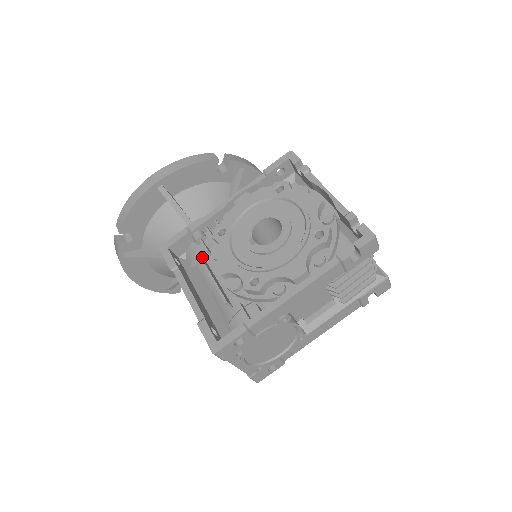
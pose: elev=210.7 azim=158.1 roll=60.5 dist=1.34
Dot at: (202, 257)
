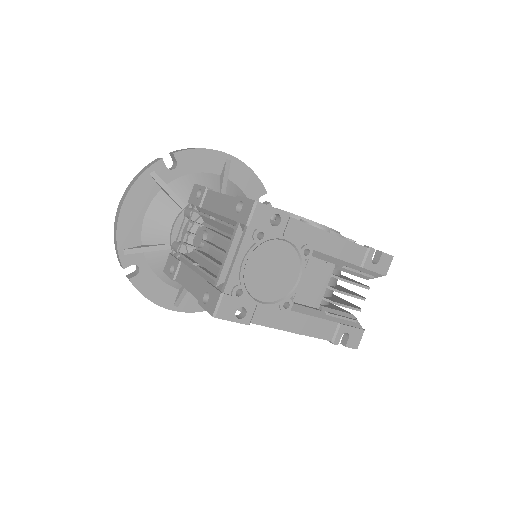
Dot at: occluded
